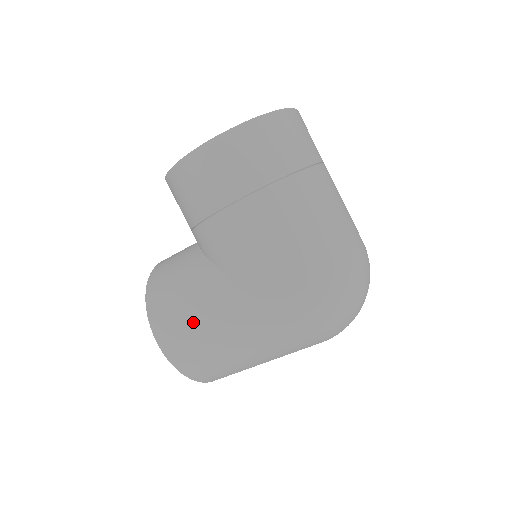
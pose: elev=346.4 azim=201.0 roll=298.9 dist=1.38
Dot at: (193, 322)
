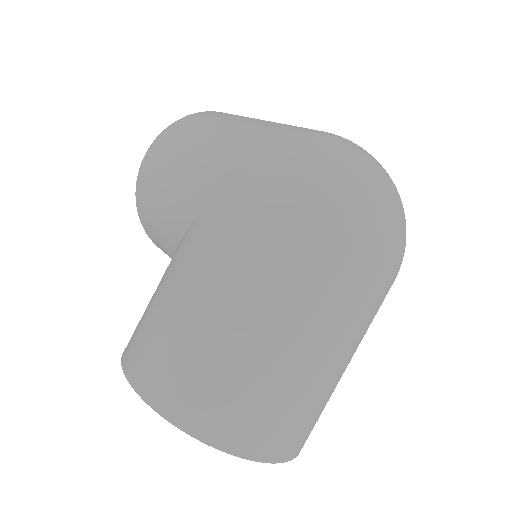
Dot at: (160, 309)
